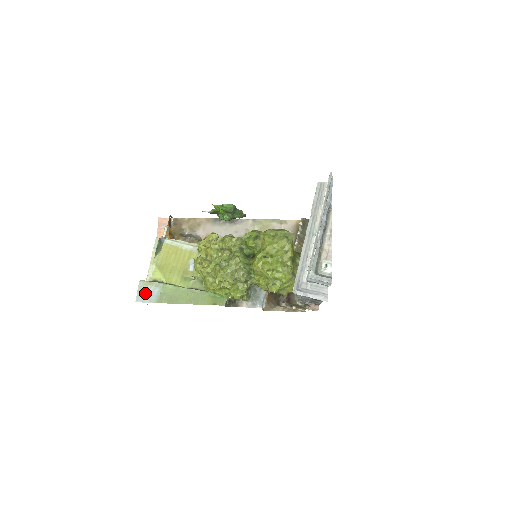
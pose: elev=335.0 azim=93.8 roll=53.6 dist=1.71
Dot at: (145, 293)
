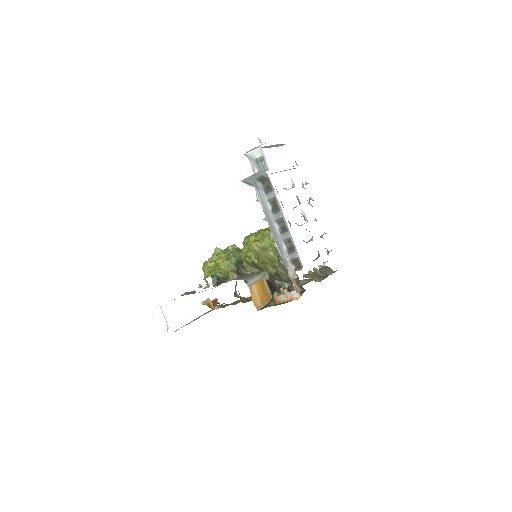
Dot at: occluded
